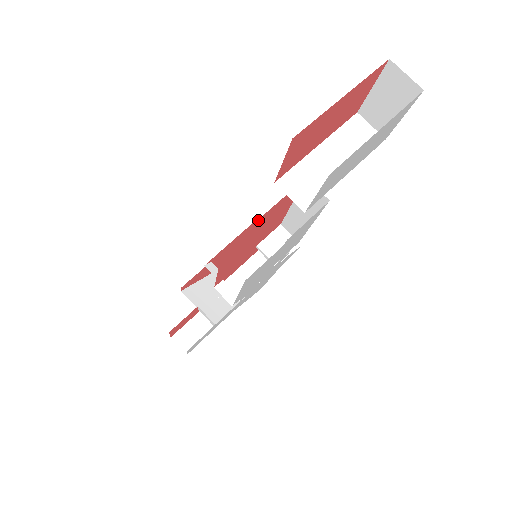
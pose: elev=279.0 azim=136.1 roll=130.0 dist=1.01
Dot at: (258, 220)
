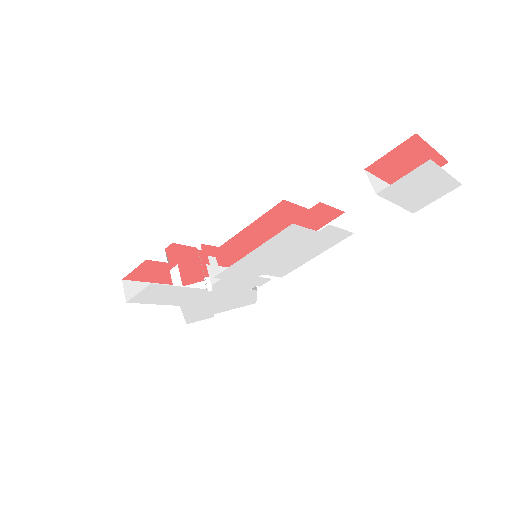
Dot at: occluded
